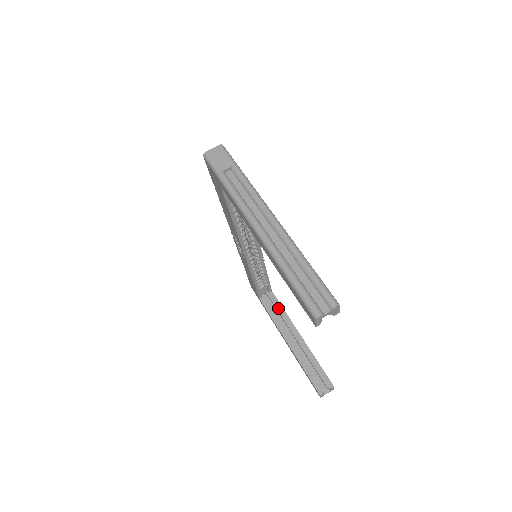
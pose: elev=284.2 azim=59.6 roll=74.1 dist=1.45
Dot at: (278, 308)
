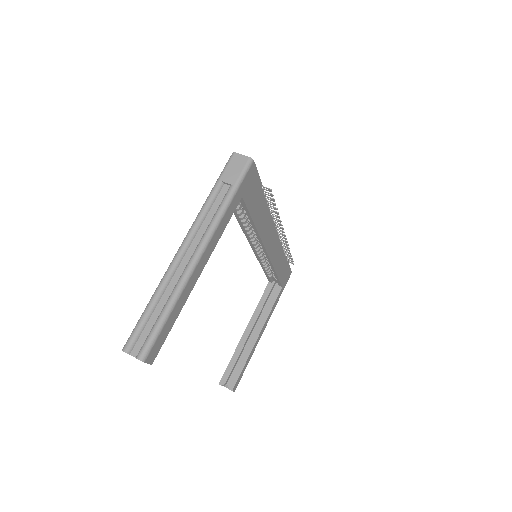
Dot at: (270, 302)
